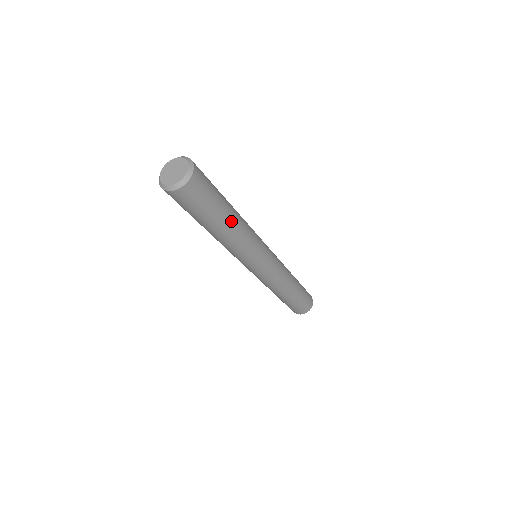
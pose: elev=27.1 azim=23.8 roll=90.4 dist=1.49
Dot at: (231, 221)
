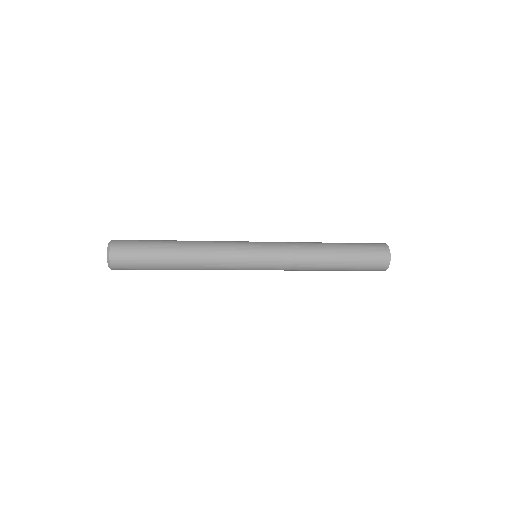
Dot at: (178, 255)
